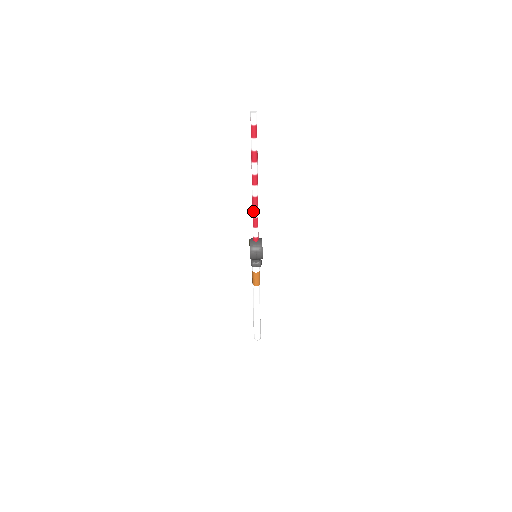
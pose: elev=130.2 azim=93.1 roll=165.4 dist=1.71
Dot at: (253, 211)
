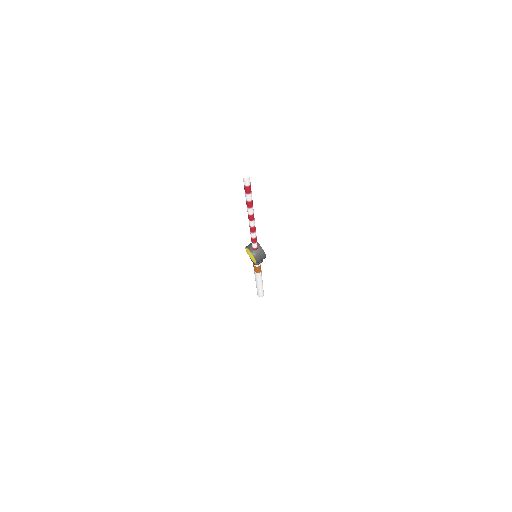
Dot at: (252, 235)
